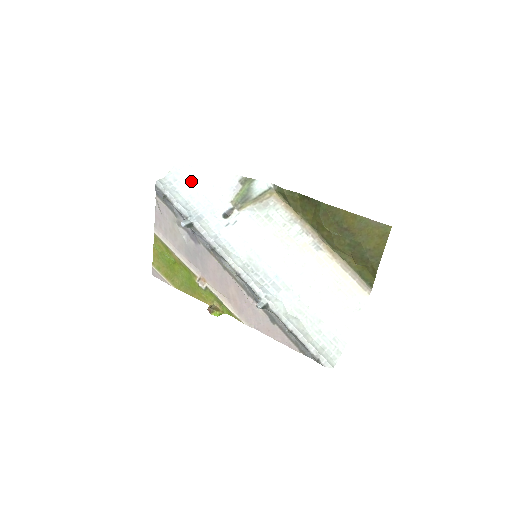
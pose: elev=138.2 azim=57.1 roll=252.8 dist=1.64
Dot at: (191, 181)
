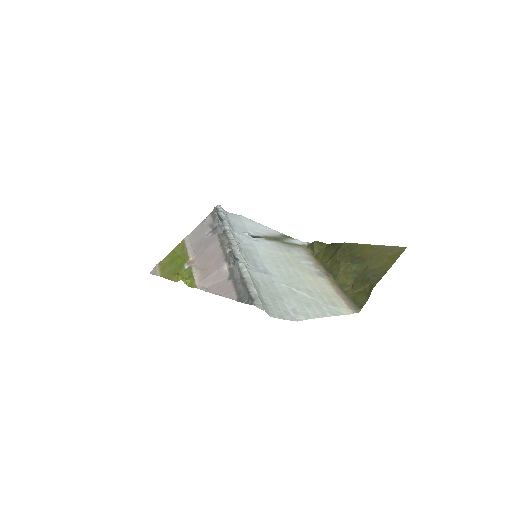
Dot at: (243, 221)
